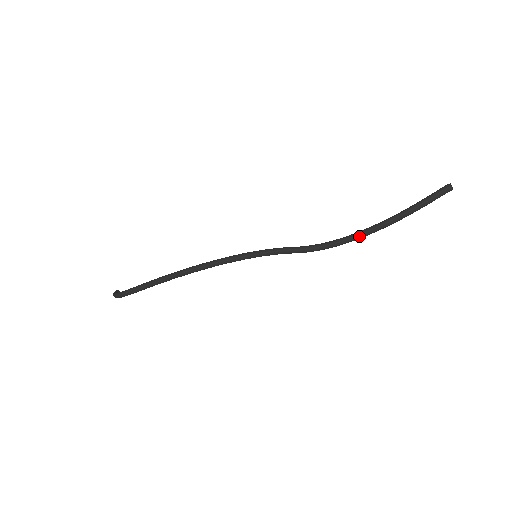
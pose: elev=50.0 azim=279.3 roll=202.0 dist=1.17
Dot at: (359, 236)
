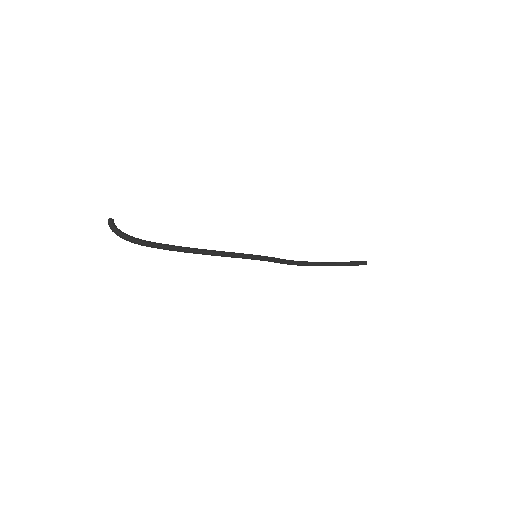
Dot at: occluded
